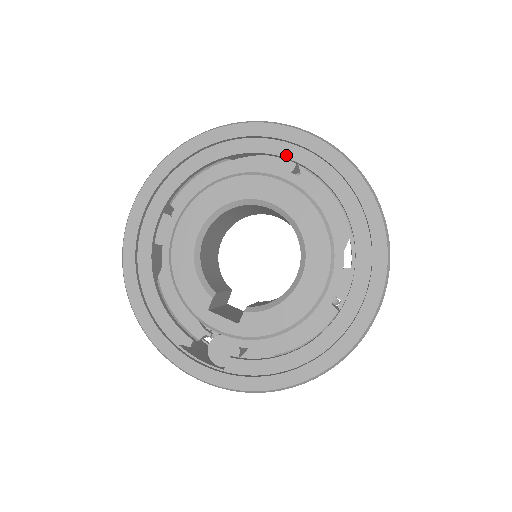
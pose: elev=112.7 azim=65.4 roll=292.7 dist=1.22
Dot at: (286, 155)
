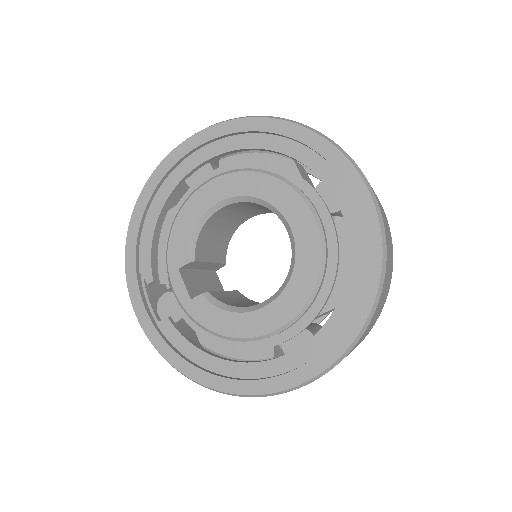
Dot at: (337, 195)
